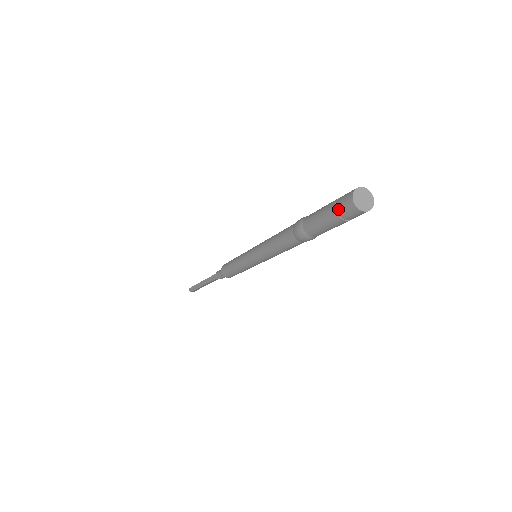
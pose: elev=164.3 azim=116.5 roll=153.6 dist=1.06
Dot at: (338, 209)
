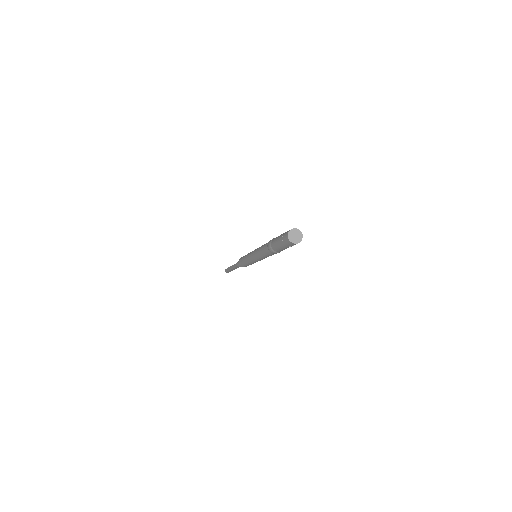
Dot at: (283, 238)
